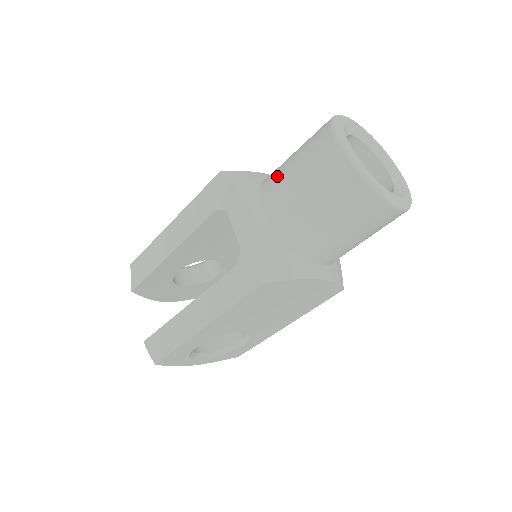
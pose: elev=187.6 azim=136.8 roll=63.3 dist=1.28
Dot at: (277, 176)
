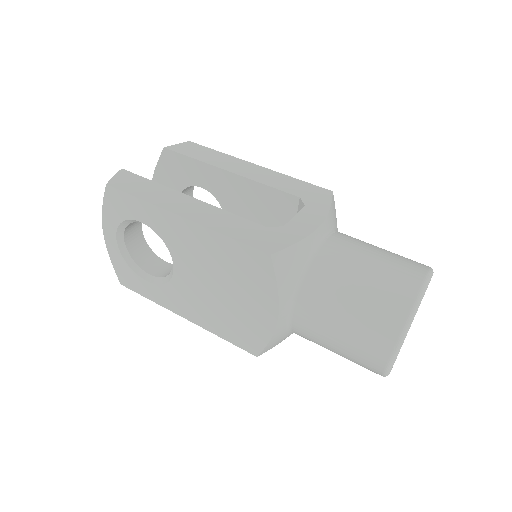
Dot at: (359, 240)
